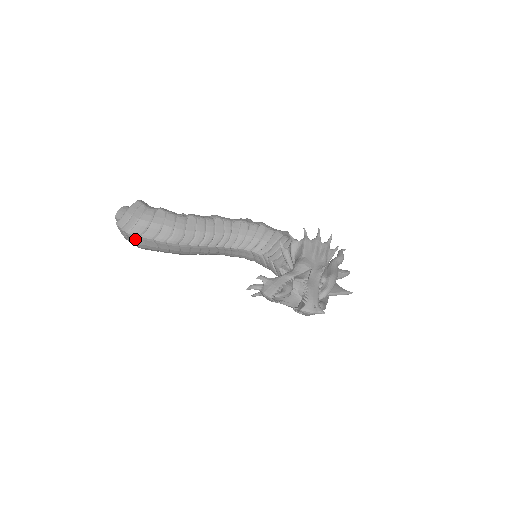
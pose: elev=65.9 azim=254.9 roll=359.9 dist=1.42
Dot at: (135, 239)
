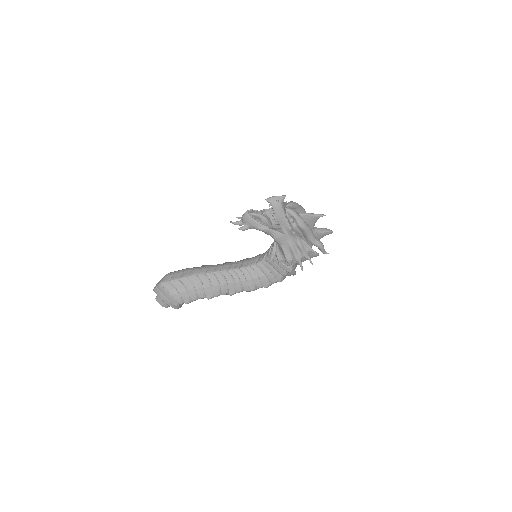
Dot at: (166, 286)
